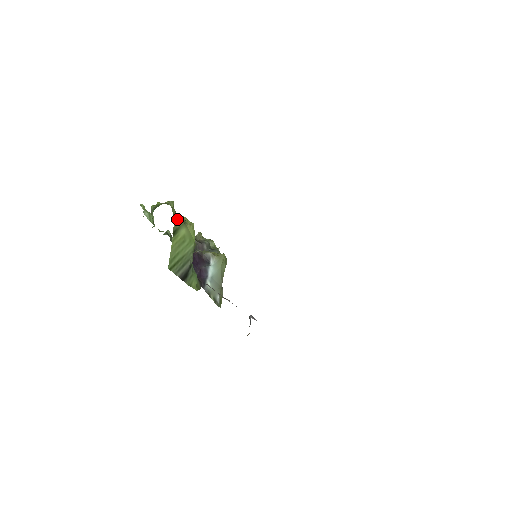
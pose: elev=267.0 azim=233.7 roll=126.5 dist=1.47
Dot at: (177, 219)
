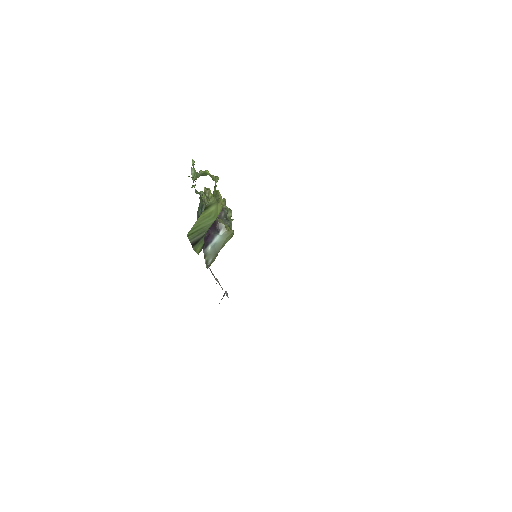
Dot at: (214, 195)
